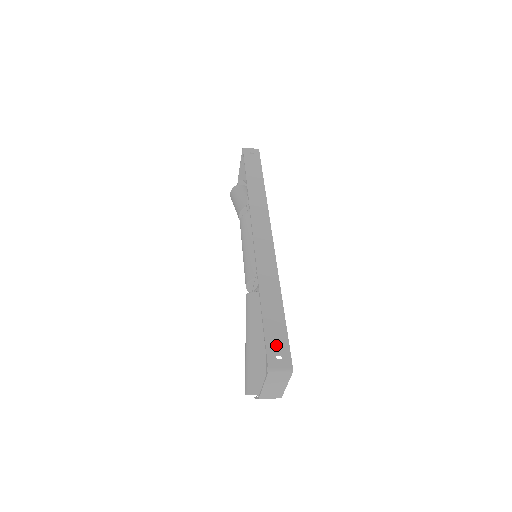
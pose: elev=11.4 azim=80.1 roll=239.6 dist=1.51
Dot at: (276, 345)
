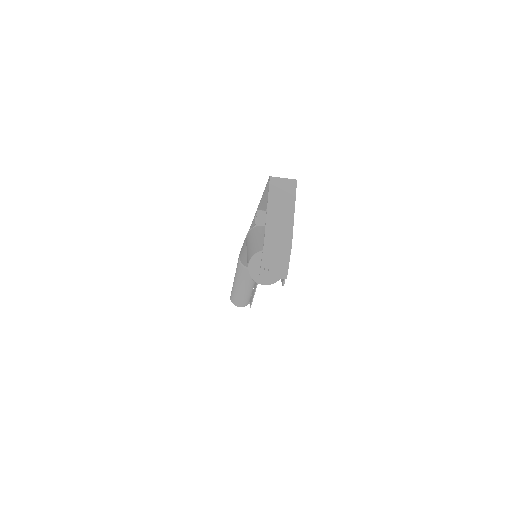
Dot at: occluded
